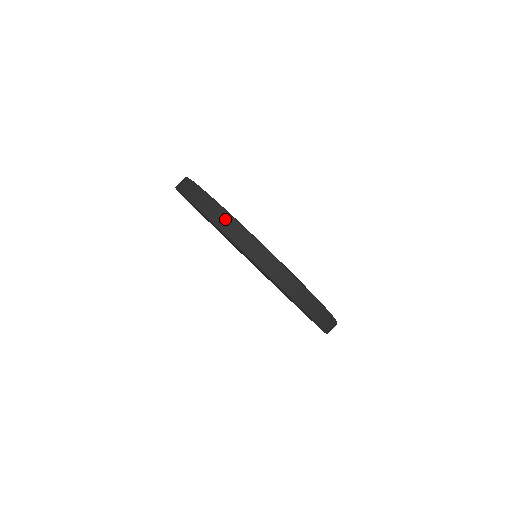
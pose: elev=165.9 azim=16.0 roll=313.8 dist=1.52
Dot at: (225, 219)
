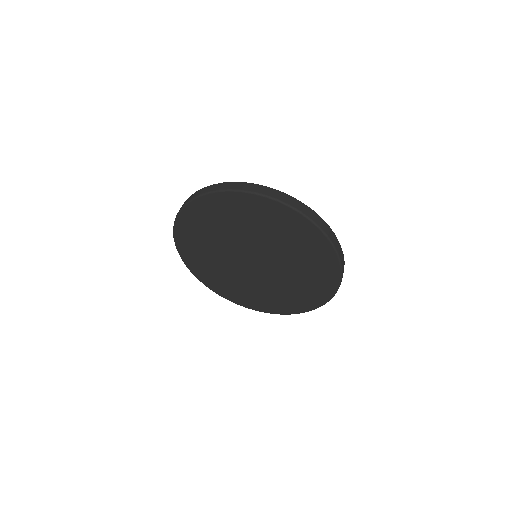
Dot at: occluded
